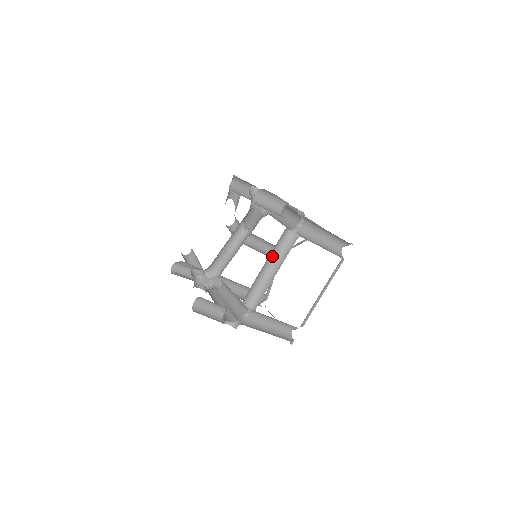
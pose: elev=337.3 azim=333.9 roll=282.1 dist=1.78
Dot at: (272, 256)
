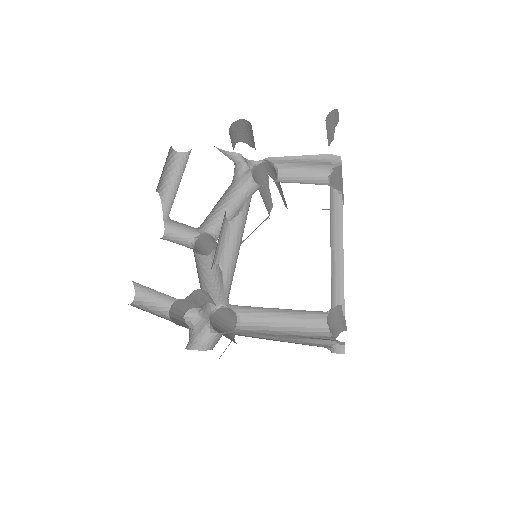
Dot at: (330, 226)
